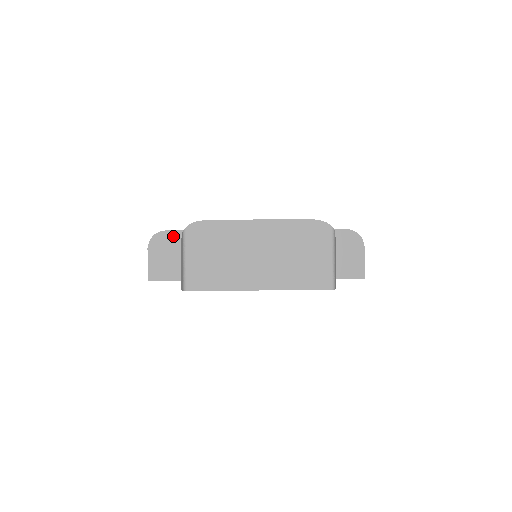
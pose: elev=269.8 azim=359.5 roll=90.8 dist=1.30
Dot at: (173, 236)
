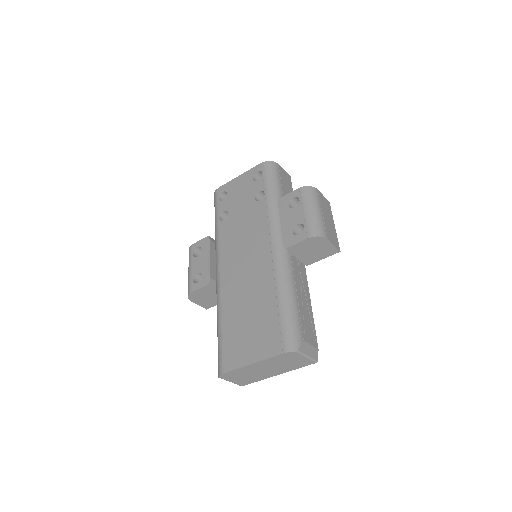
Dot at: (199, 292)
